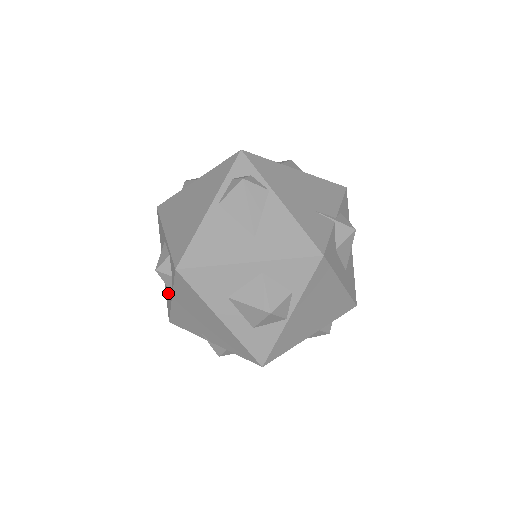
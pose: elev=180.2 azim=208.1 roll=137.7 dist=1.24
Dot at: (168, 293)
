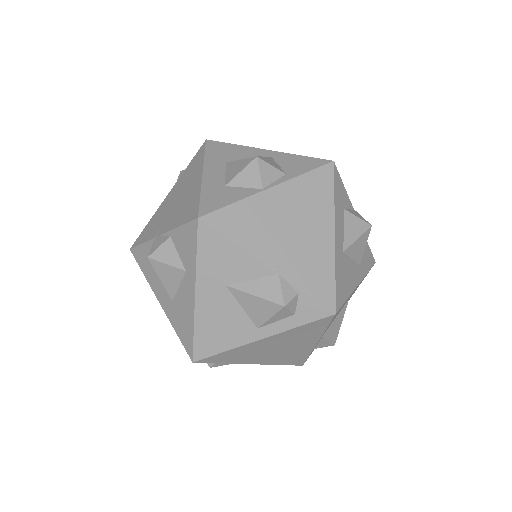
Dot at: occluded
